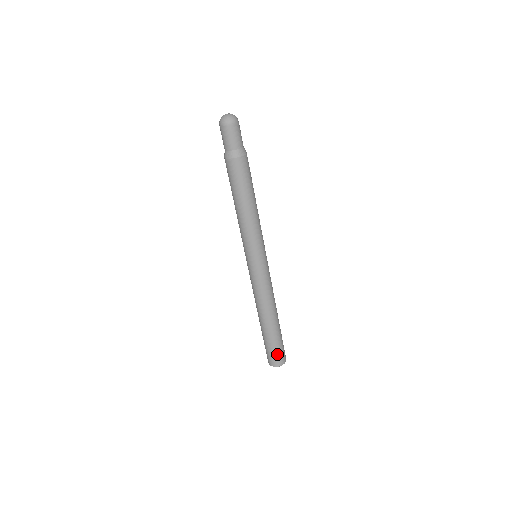
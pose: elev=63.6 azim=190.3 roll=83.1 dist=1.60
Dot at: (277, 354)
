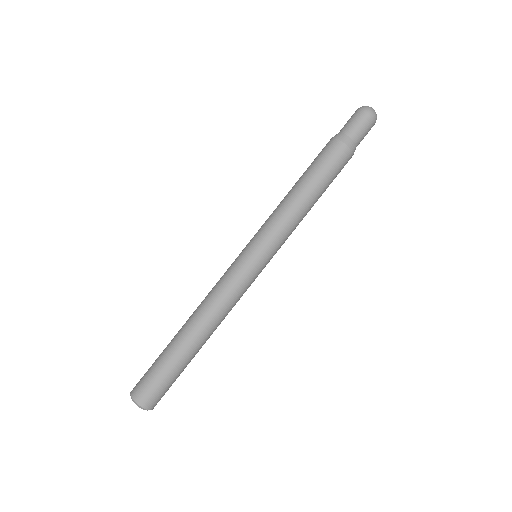
Dot at: (151, 383)
